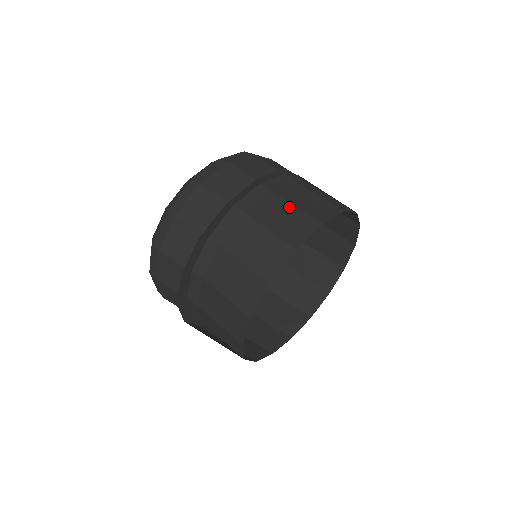
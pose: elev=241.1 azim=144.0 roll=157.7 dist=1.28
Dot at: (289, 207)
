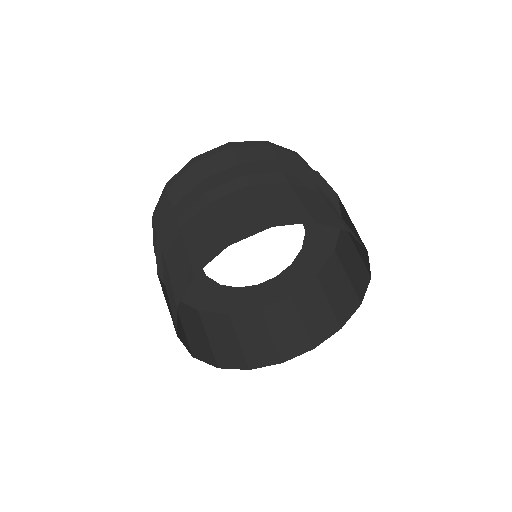
Dot at: (348, 226)
